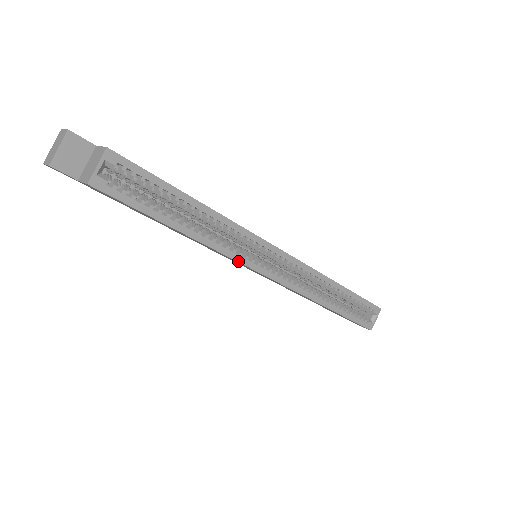
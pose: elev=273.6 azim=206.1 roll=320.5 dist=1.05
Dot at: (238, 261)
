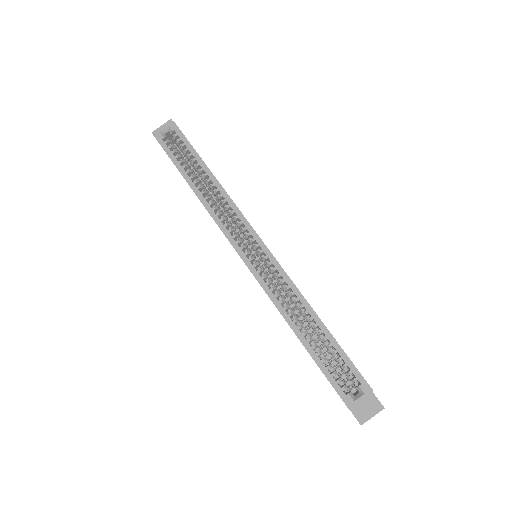
Dot at: (221, 229)
